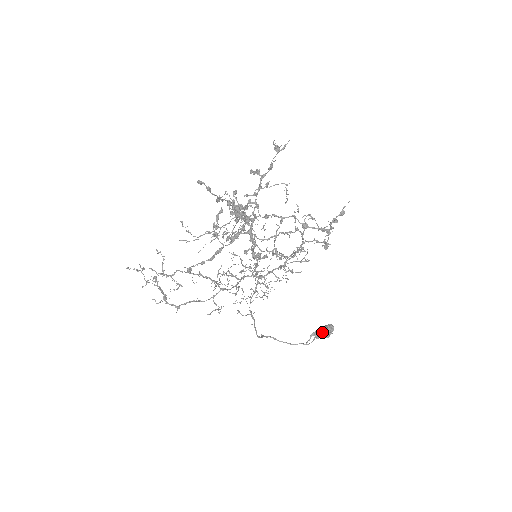
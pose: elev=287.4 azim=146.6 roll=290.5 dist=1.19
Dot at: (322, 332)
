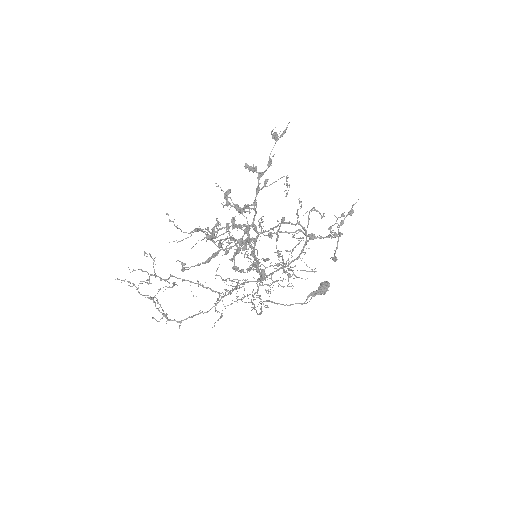
Dot at: (319, 291)
